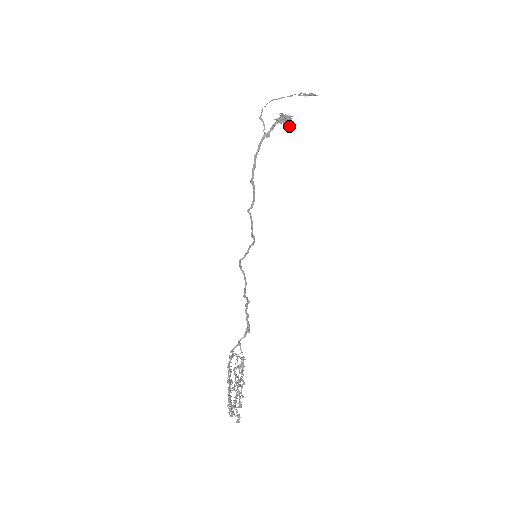
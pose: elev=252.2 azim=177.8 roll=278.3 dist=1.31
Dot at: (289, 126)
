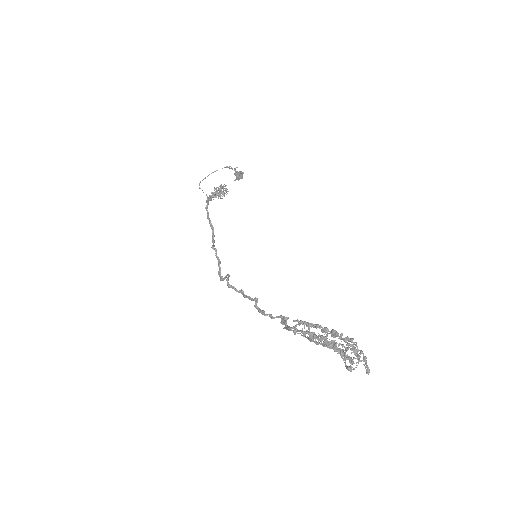
Dot at: occluded
